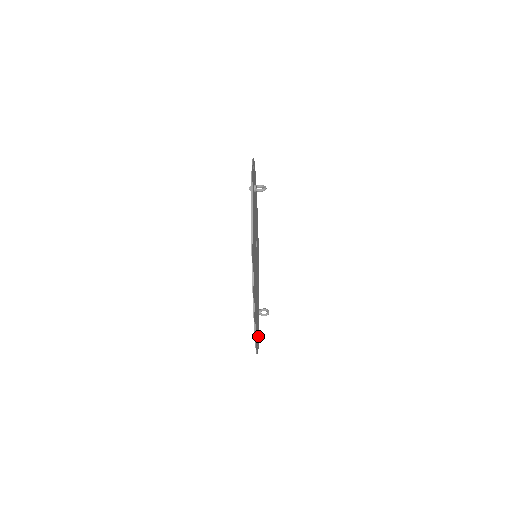
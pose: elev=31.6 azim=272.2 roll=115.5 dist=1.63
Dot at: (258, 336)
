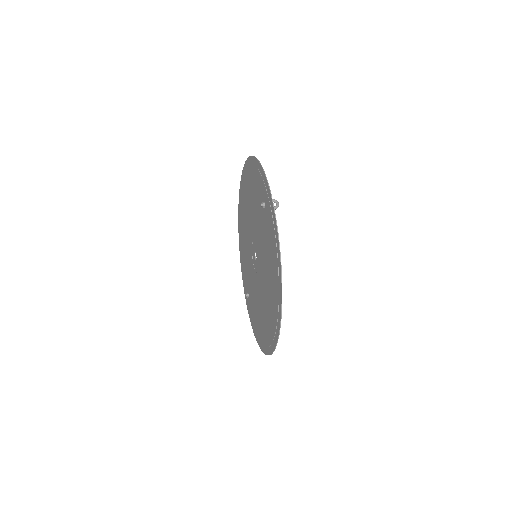
Dot at: occluded
